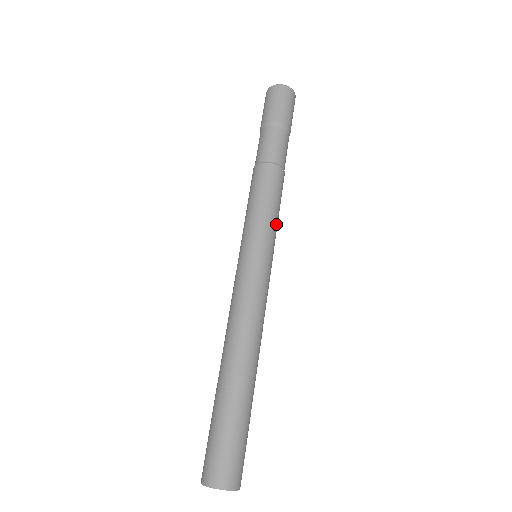
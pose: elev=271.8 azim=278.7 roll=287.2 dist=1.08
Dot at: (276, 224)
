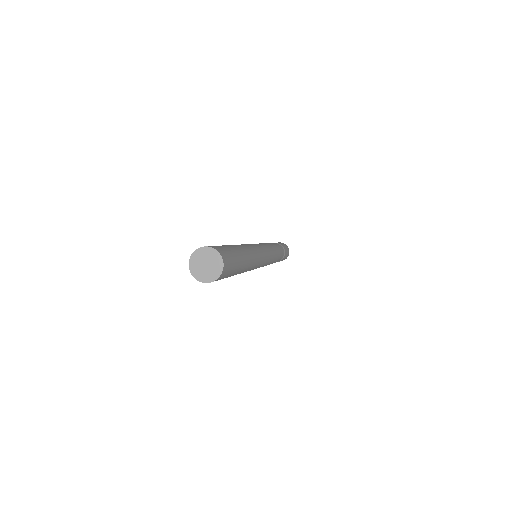
Dot at: (272, 259)
